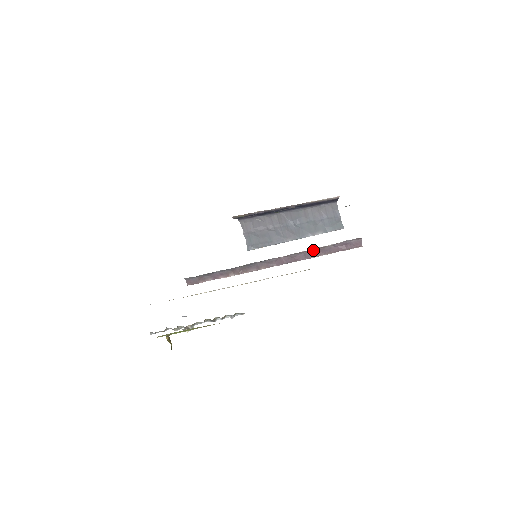
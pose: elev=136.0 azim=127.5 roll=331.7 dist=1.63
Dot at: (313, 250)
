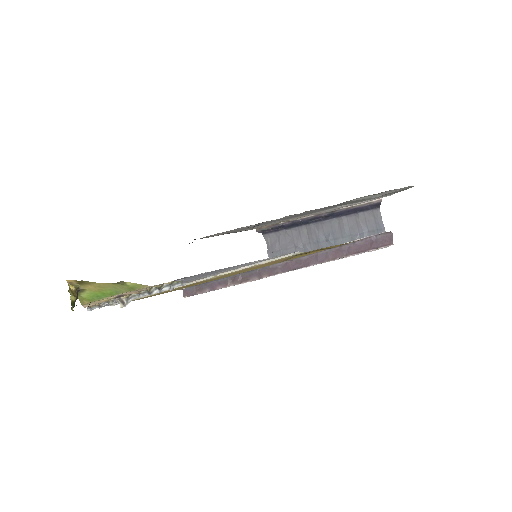
Dot at: (327, 250)
